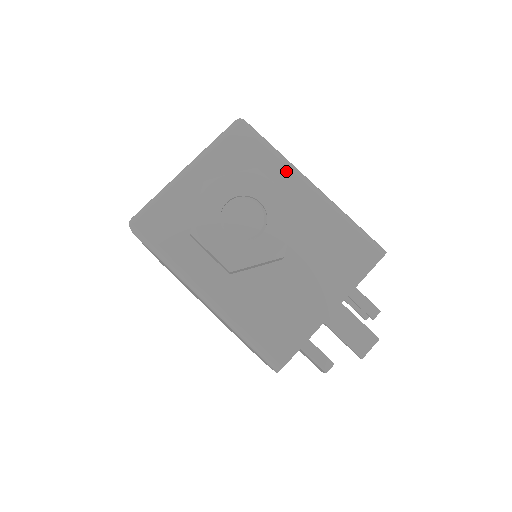
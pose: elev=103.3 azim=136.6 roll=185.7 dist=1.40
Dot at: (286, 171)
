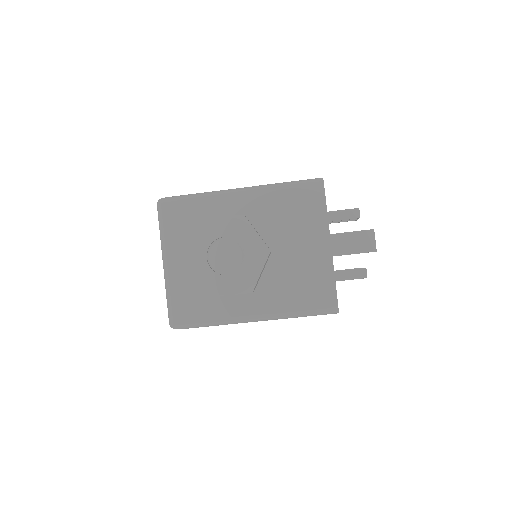
Dot at: (217, 200)
